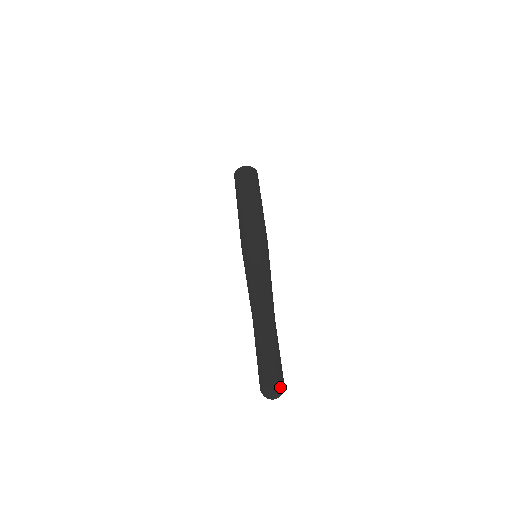
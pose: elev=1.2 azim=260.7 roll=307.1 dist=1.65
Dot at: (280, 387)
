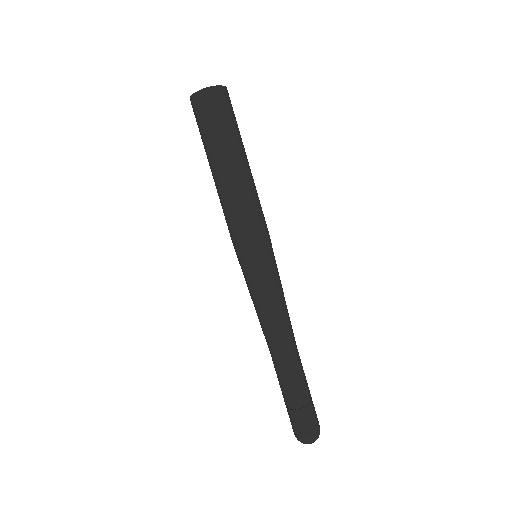
Dot at: (319, 434)
